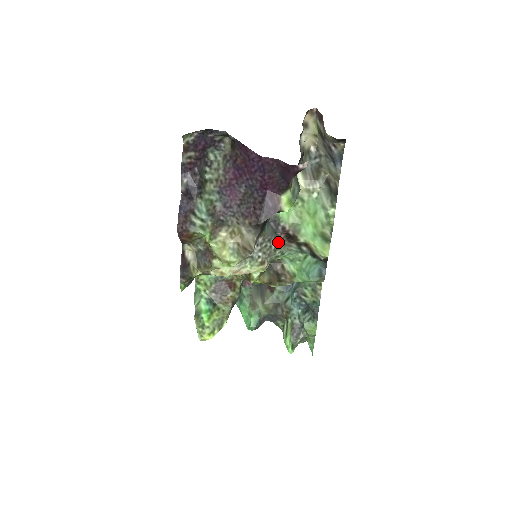
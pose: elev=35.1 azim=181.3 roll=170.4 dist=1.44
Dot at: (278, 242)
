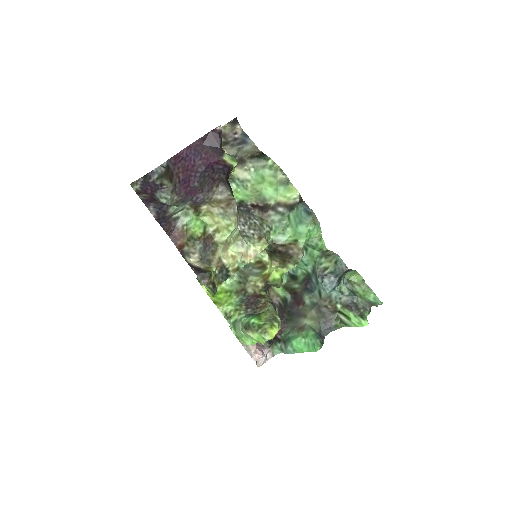
Dot at: (258, 218)
